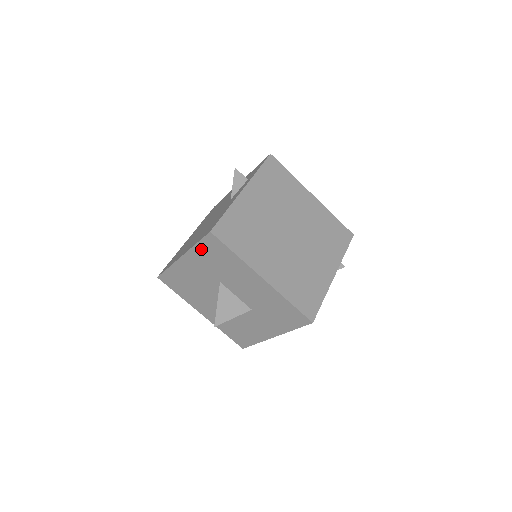
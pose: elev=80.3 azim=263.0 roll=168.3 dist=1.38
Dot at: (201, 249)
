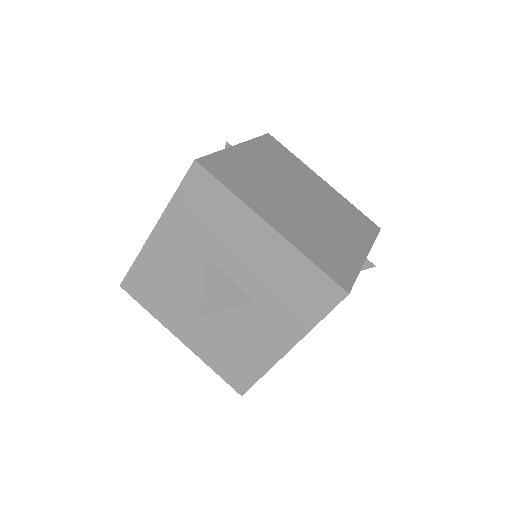
Dot at: (182, 201)
